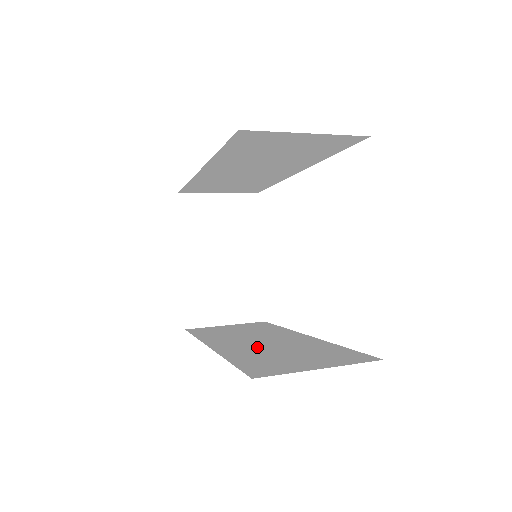
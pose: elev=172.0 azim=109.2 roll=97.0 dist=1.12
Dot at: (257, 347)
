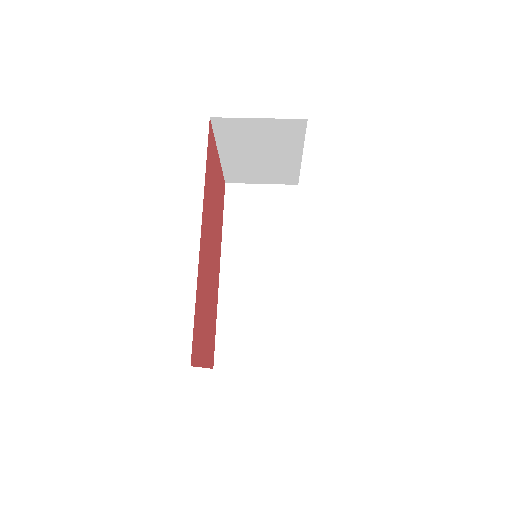
Dot at: (247, 293)
